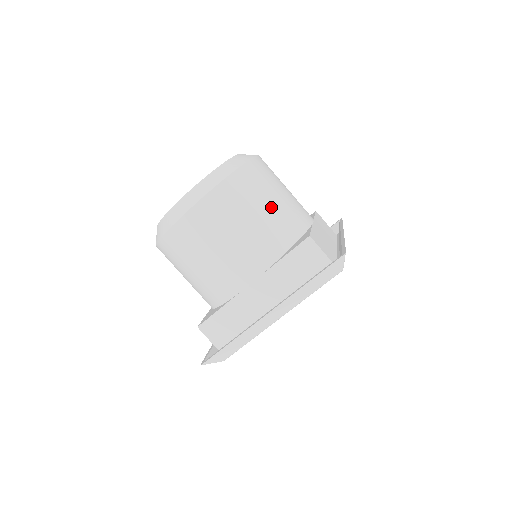
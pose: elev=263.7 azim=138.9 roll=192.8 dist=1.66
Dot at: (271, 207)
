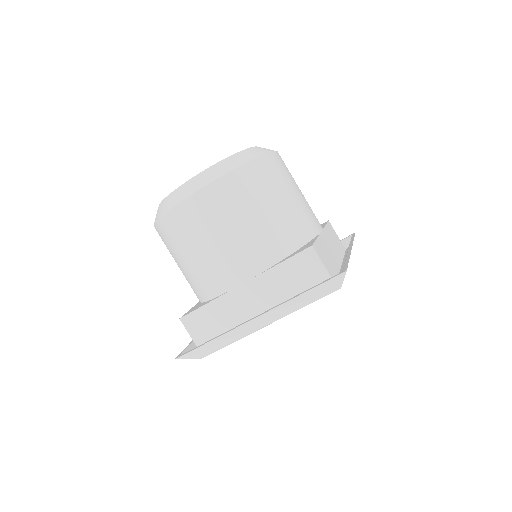
Dot at: (278, 208)
